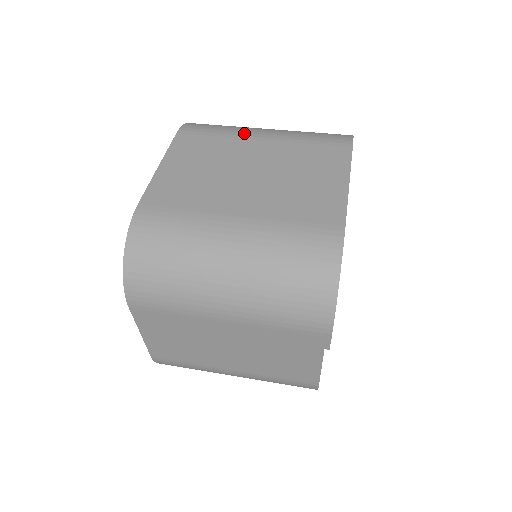
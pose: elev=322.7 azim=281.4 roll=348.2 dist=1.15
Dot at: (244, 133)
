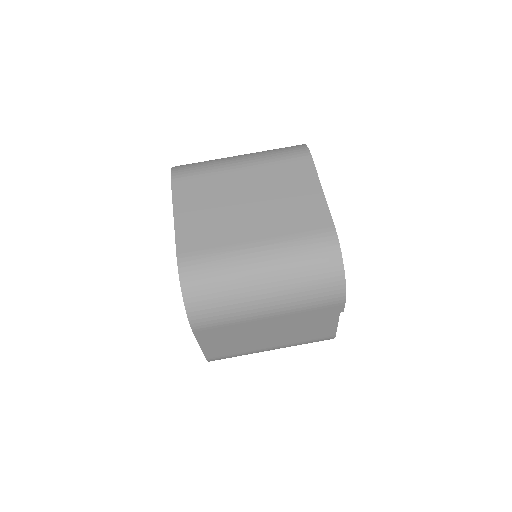
Dot at: (225, 168)
